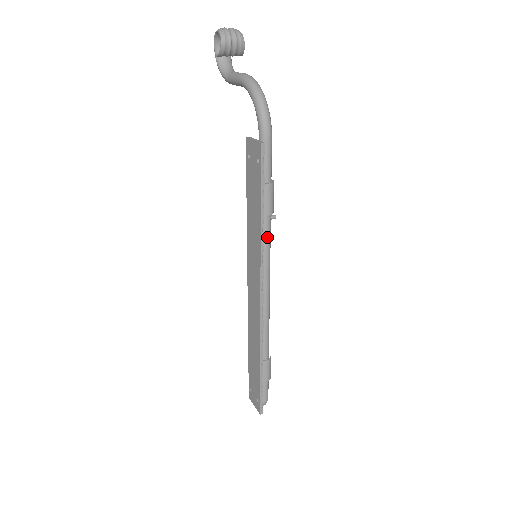
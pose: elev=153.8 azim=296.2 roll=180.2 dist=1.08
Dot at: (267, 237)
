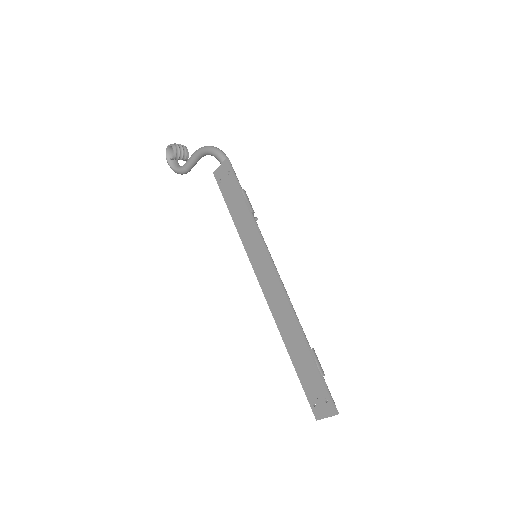
Dot at: occluded
